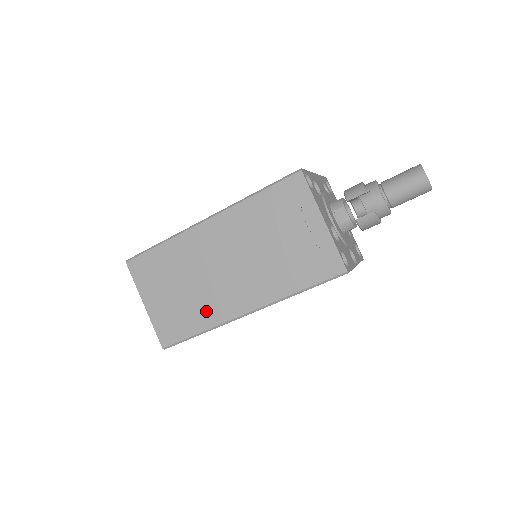
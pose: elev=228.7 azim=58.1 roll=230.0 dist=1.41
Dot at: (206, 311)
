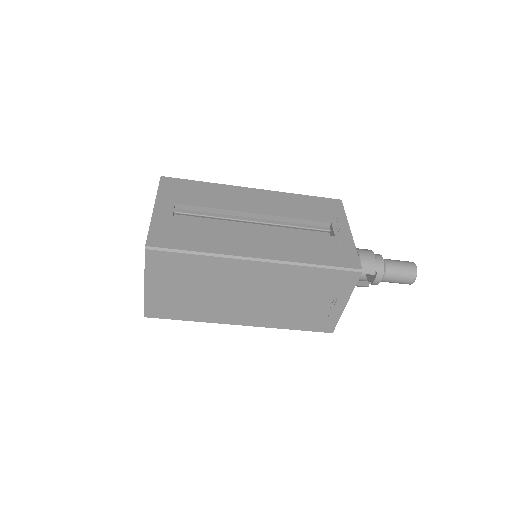
Dot at: (207, 312)
